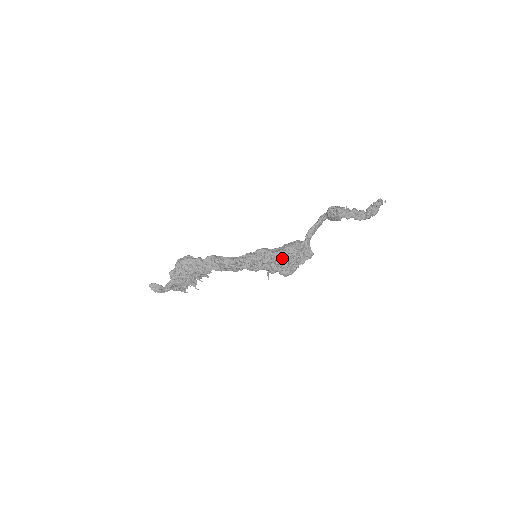
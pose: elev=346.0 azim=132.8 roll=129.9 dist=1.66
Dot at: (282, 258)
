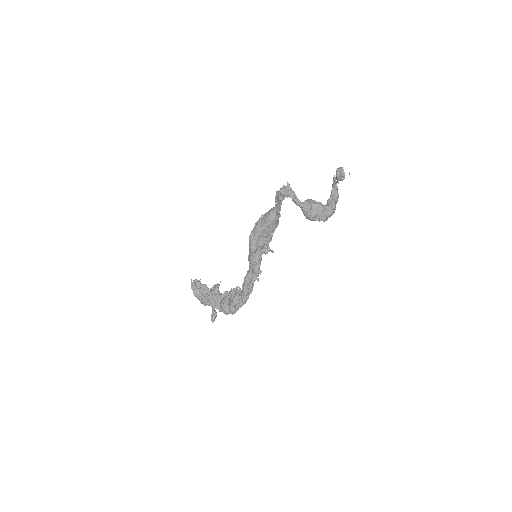
Dot at: occluded
